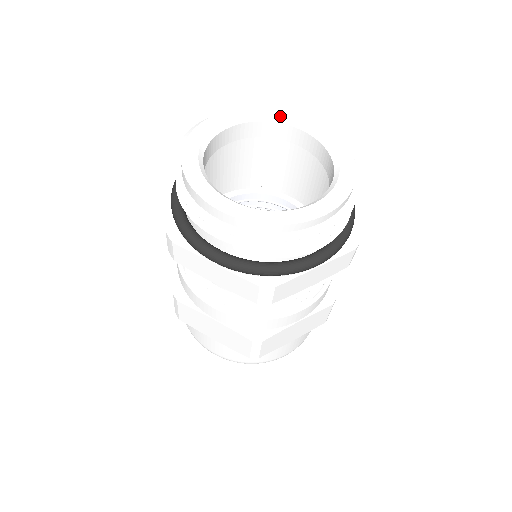
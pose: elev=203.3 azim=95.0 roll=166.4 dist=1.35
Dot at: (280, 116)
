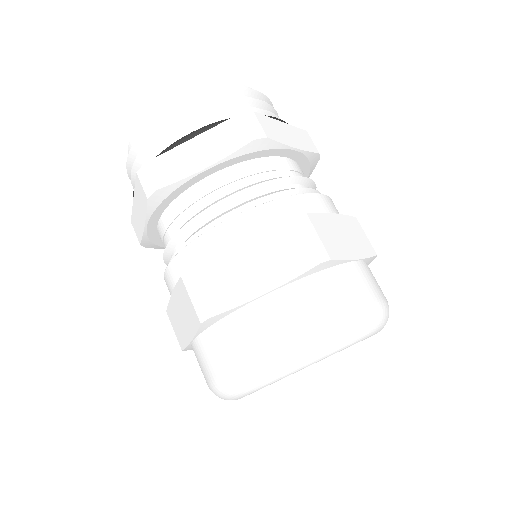
Dot at: occluded
